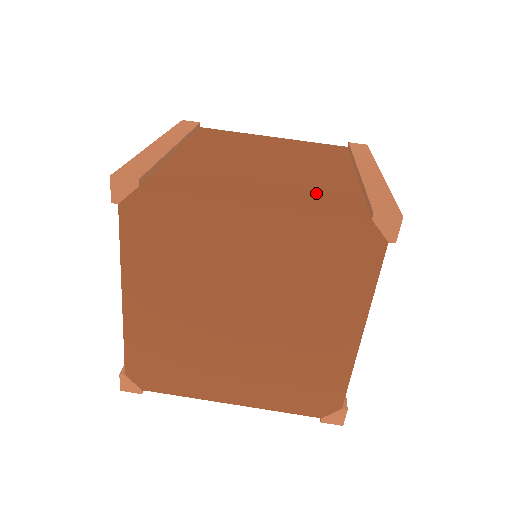
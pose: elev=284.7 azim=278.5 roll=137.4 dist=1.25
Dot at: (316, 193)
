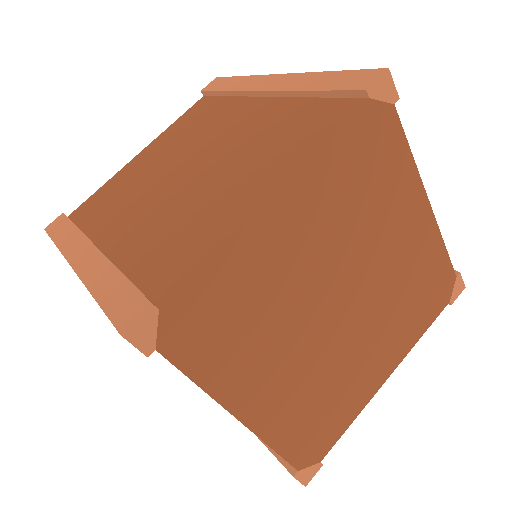
Dot at: (285, 136)
